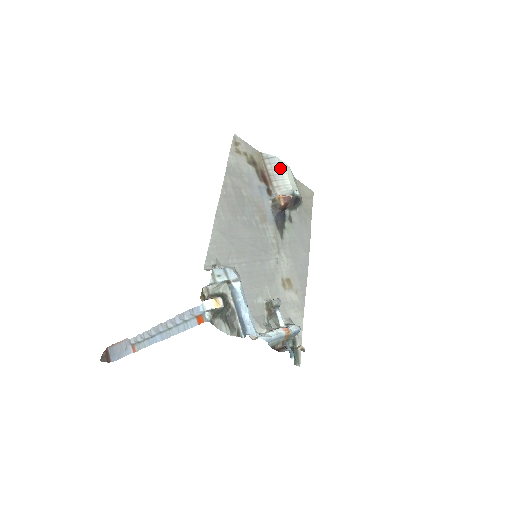
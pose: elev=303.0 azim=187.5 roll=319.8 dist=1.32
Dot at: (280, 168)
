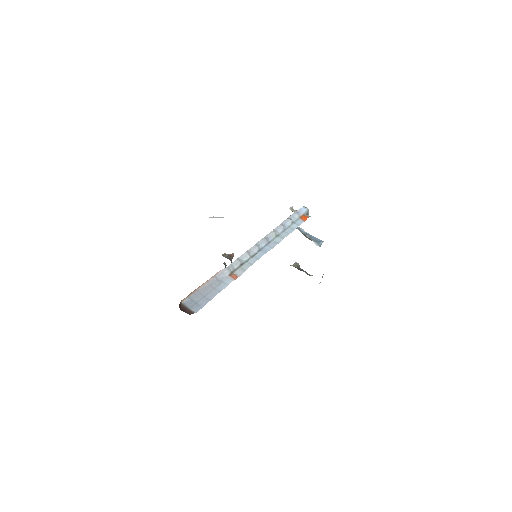
Dot at: occluded
